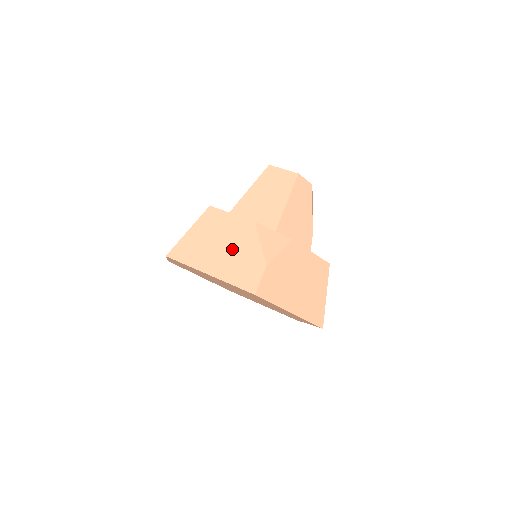
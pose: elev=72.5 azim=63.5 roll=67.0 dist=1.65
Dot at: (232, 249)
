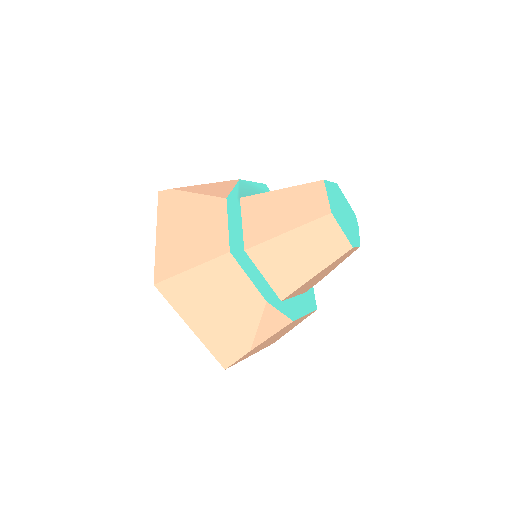
Dot at: (227, 317)
